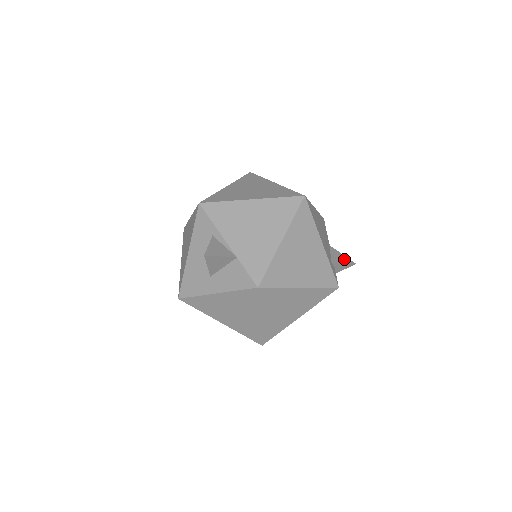
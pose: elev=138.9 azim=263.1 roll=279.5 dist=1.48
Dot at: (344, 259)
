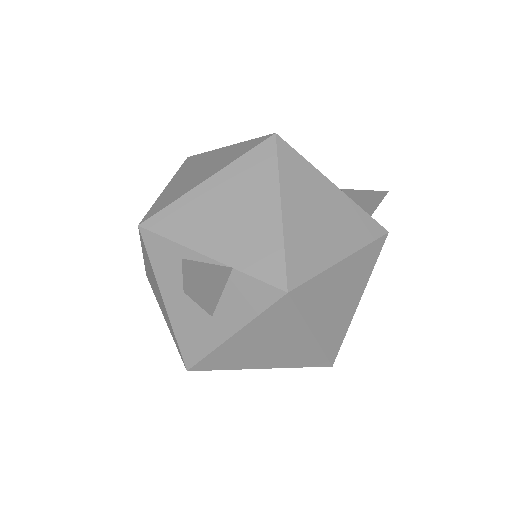
Dot at: (370, 194)
